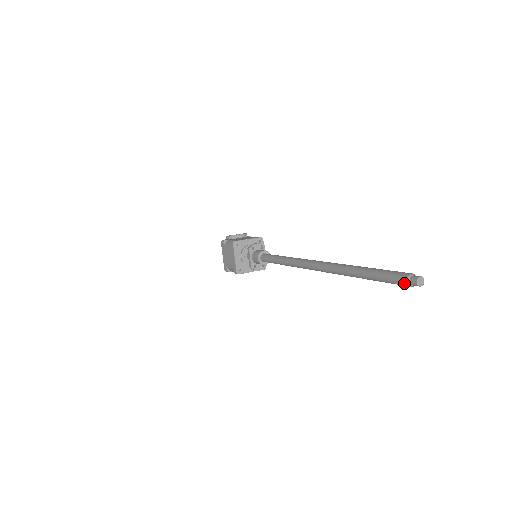
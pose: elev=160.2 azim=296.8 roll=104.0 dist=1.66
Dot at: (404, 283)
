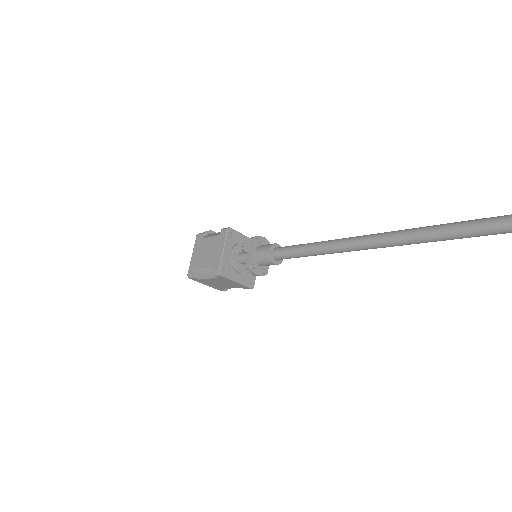
Dot at: out of frame
